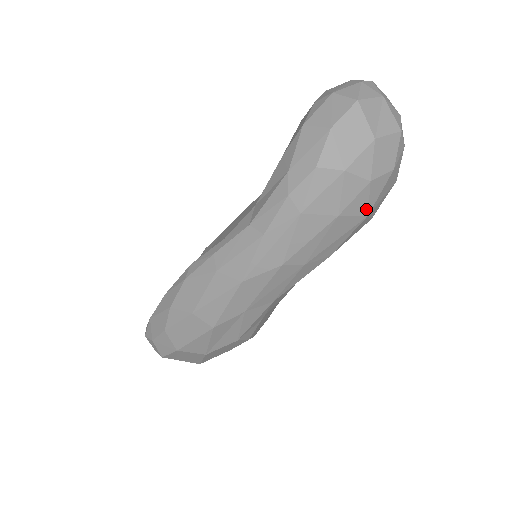
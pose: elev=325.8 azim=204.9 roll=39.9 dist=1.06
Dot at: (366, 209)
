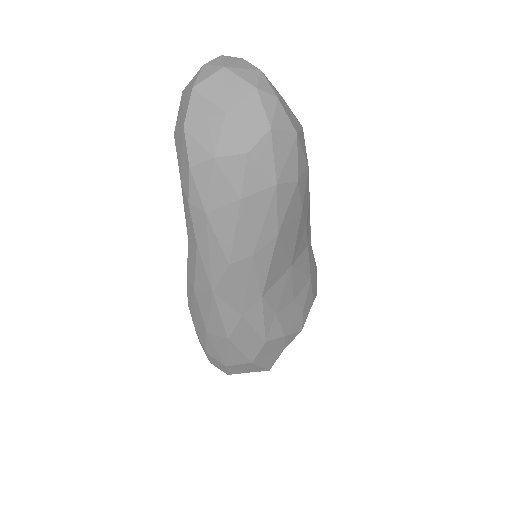
Dot at: (268, 179)
